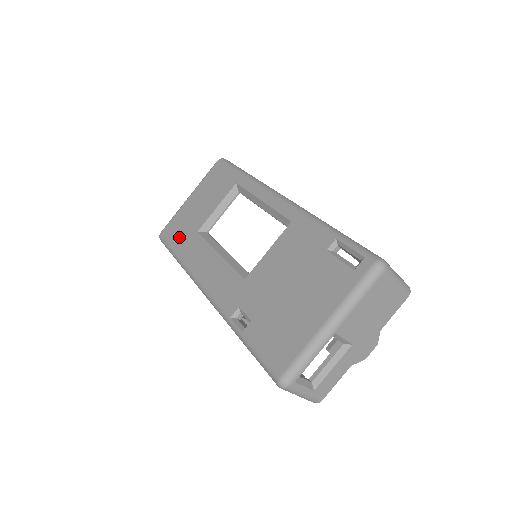
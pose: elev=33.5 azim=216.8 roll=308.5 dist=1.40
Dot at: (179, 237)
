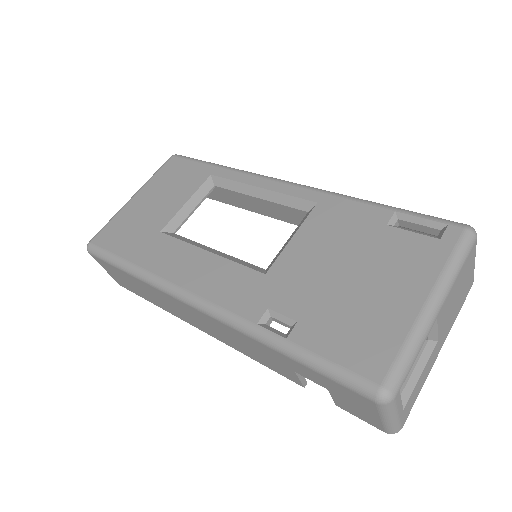
Dot at: (128, 242)
